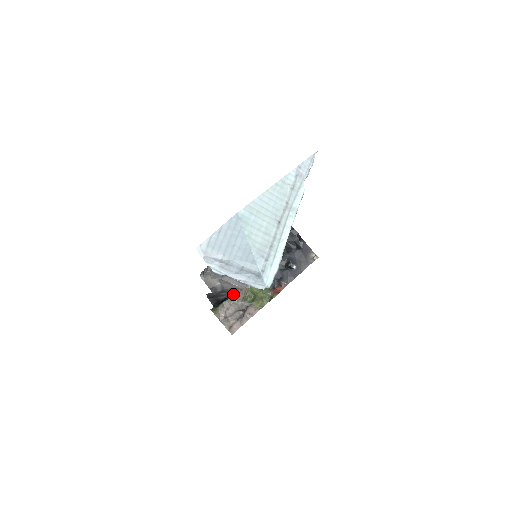
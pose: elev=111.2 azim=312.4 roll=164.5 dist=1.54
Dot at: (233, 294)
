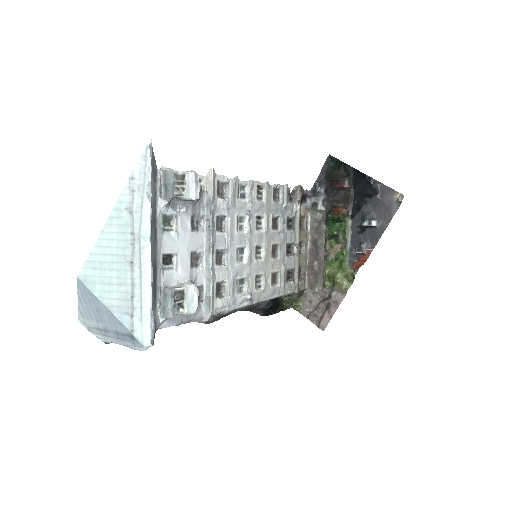
Dot at: (311, 282)
